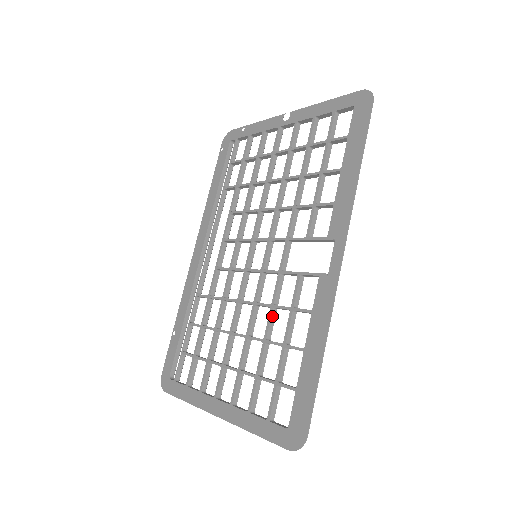
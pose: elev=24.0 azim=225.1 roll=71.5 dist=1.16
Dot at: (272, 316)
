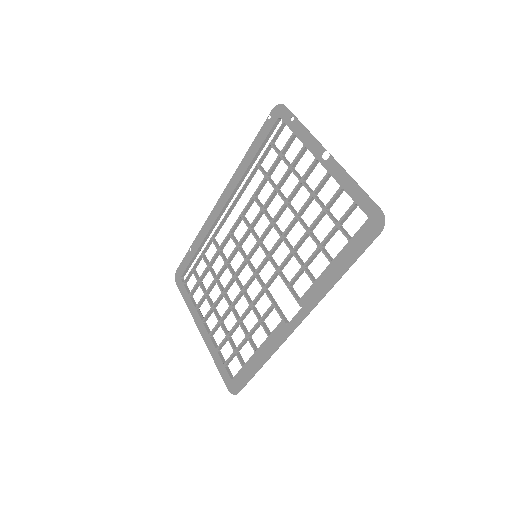
Dot at: (248, 311)
